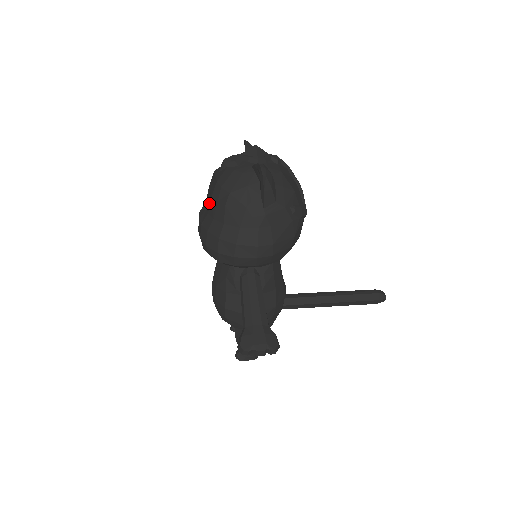
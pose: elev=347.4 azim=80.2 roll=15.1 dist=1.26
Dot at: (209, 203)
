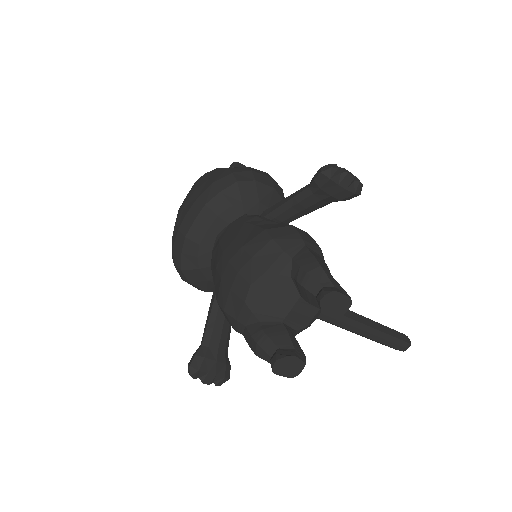
Dot at: (193, 191)
